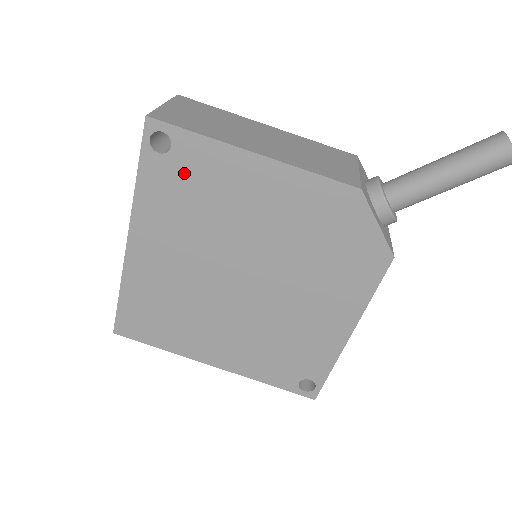
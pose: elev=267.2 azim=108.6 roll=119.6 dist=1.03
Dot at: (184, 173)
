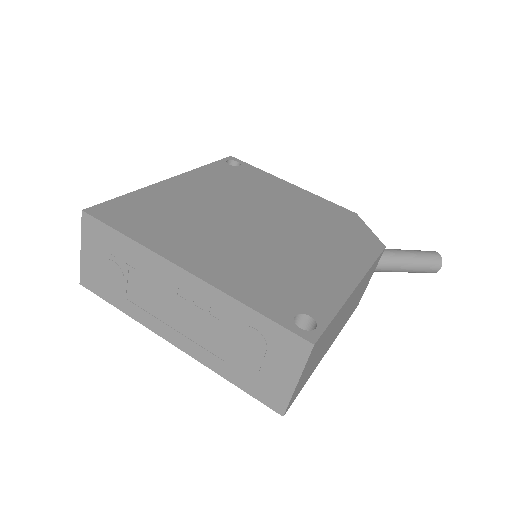
Dot at: (241, 174)
